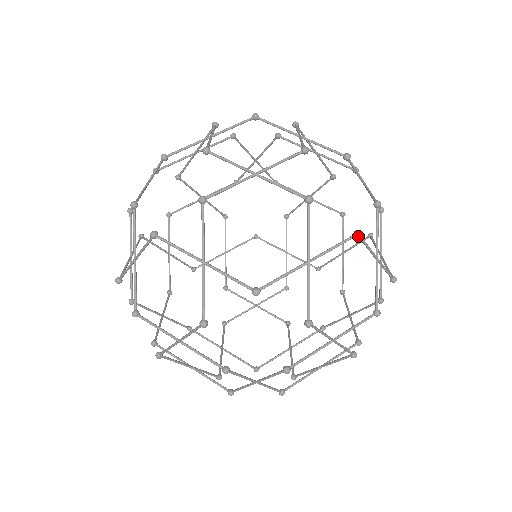
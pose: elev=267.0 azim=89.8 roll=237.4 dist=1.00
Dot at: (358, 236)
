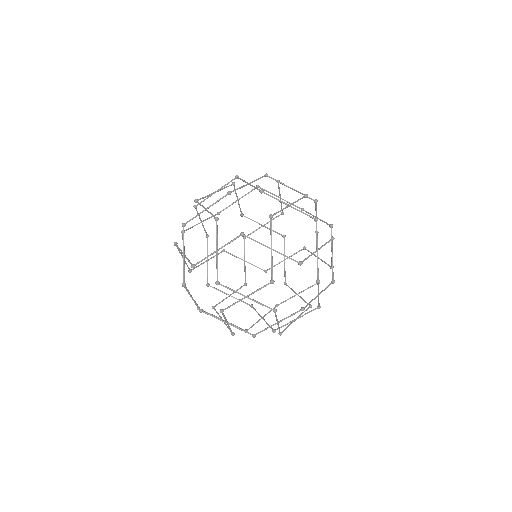
Dot at: (316, 219)
